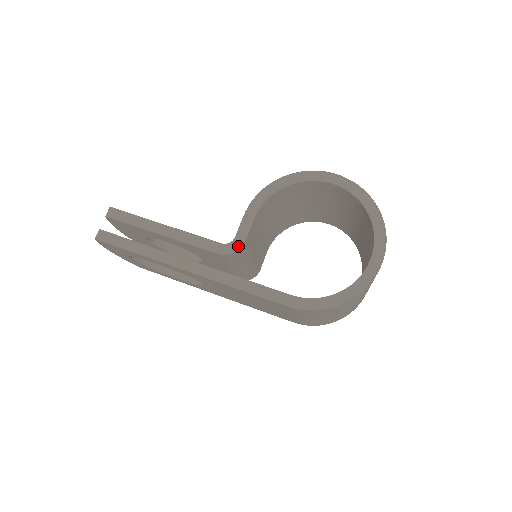
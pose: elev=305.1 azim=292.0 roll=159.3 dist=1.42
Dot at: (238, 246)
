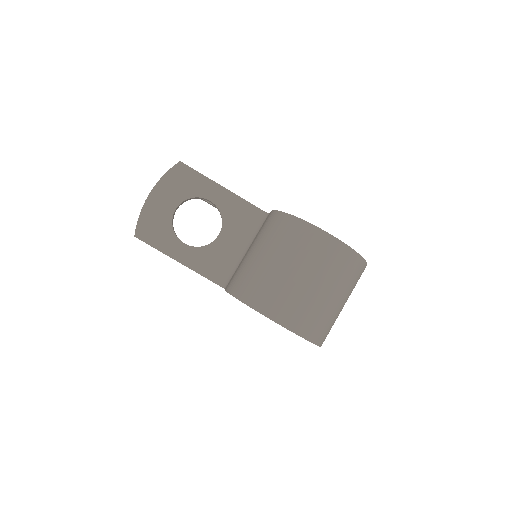
Dot at: occluded
